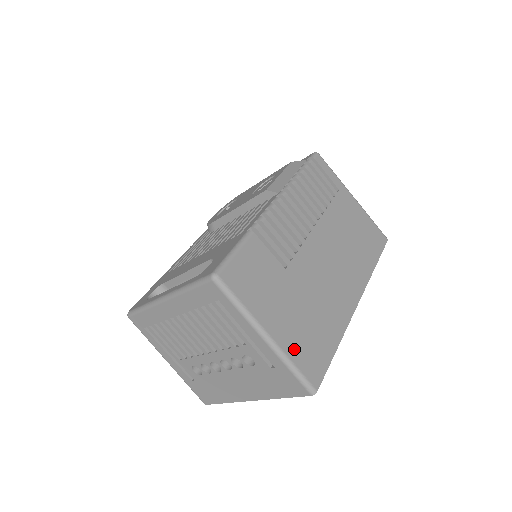
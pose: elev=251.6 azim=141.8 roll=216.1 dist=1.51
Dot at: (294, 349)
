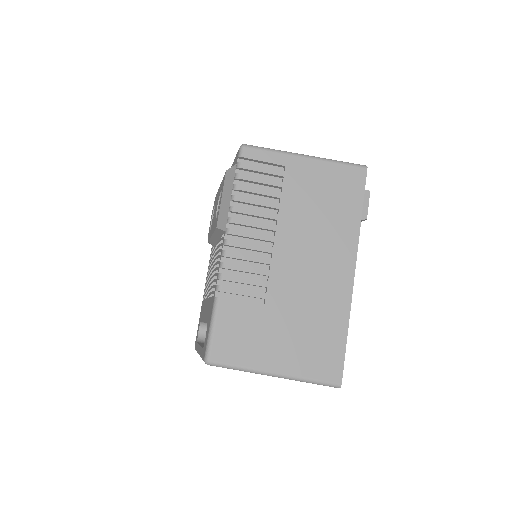
Dot at: (304, 367)
